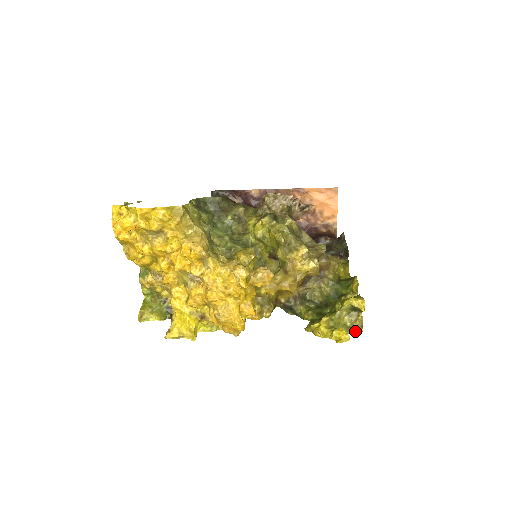
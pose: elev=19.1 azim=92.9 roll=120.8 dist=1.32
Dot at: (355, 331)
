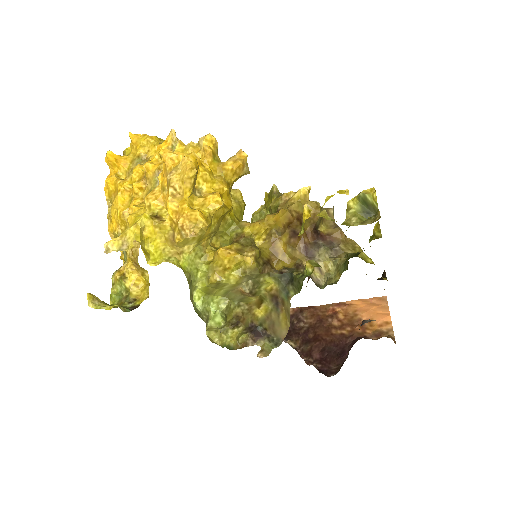
Dot at: occluded
